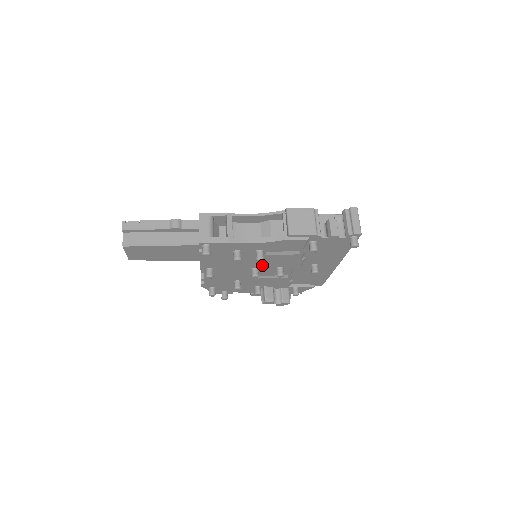
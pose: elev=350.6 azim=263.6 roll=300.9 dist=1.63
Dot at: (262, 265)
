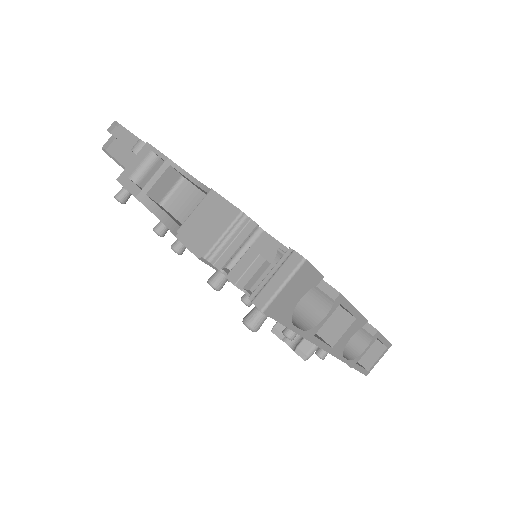
Dot at: occluded
